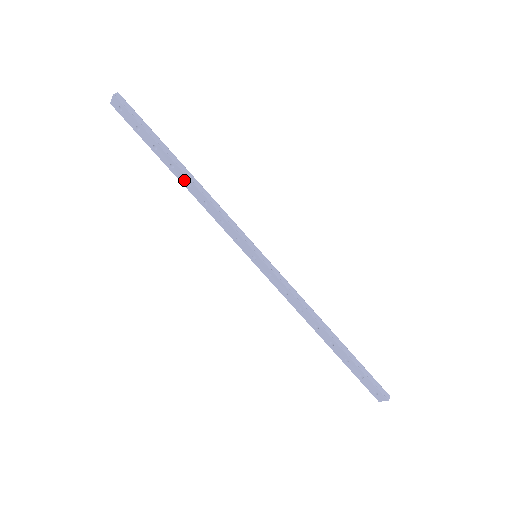
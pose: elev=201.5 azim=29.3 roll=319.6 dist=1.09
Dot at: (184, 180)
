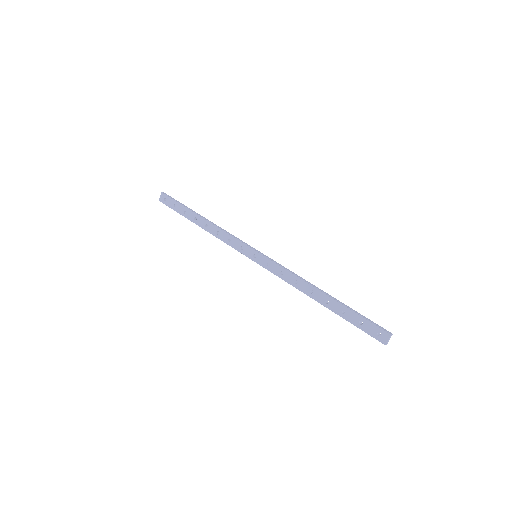
Dot at: (203, 224)
